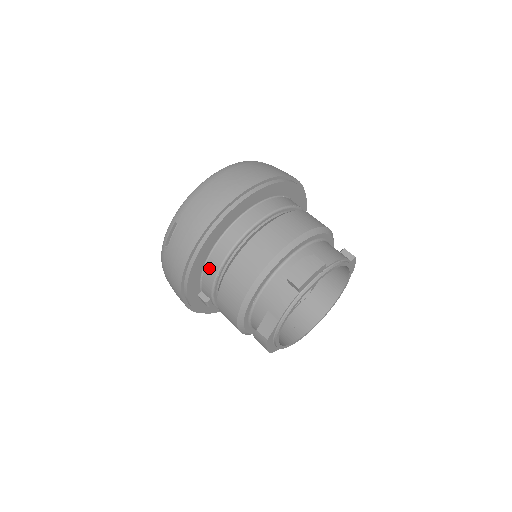
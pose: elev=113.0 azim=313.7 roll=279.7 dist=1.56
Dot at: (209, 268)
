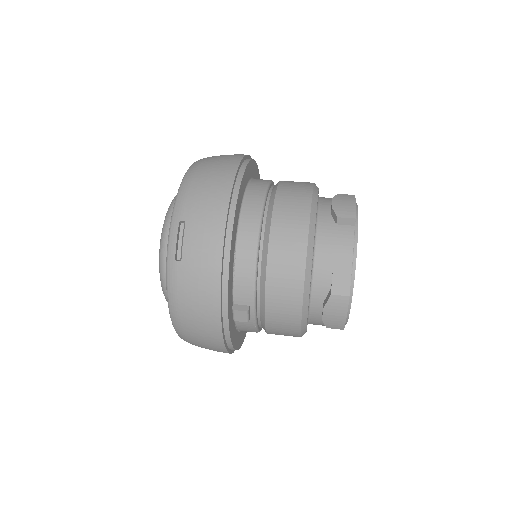
Dot at: (242, 258)
